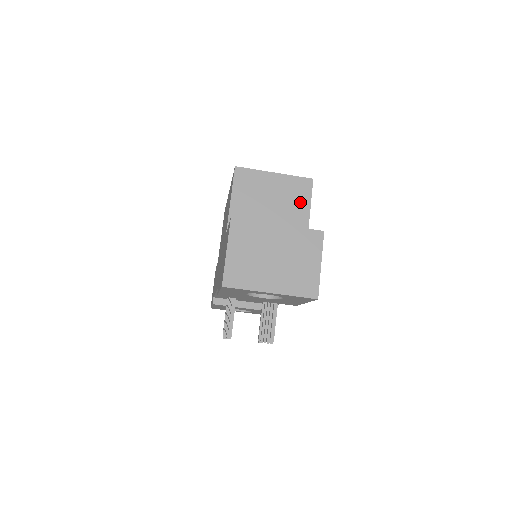
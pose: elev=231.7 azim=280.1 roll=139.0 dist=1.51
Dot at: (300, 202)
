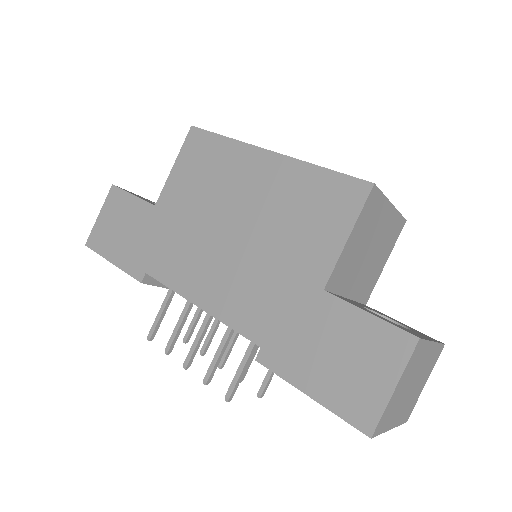
Dot at: (387, 250)
